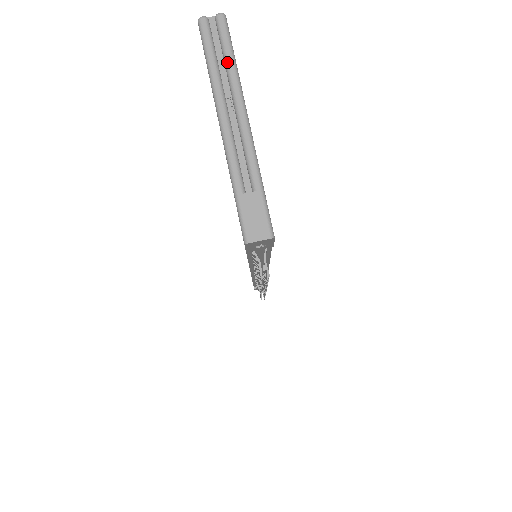
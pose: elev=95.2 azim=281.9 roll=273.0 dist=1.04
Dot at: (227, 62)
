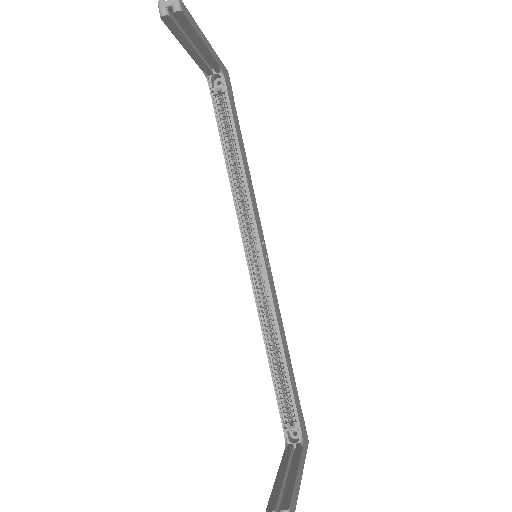
Dot at: occluded
